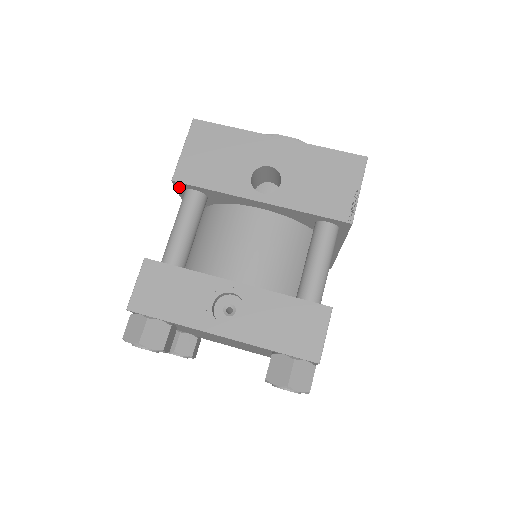
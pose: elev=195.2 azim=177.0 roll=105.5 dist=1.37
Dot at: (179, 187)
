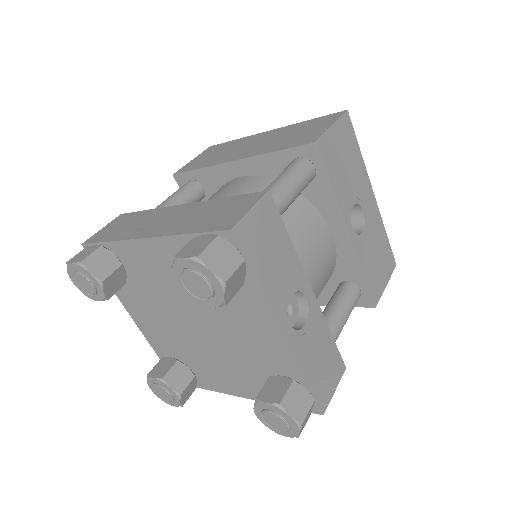
Dot at: (305, 150)
